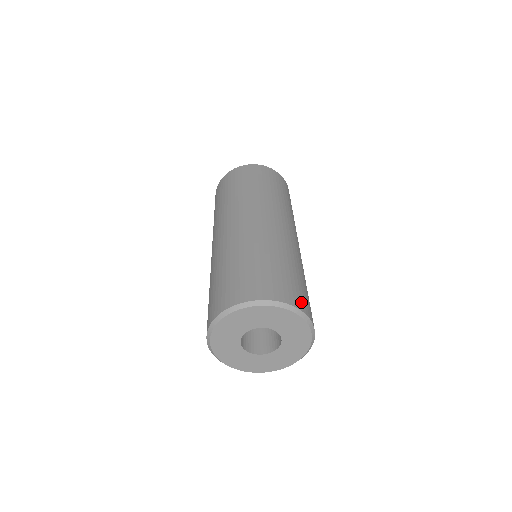
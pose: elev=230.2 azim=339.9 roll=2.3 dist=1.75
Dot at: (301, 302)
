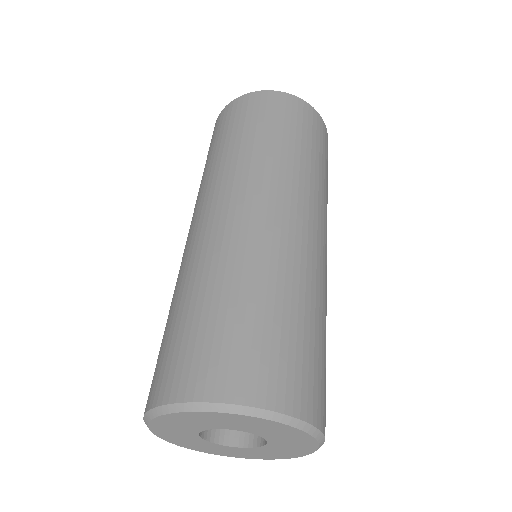
Dot at: (236, 379)
